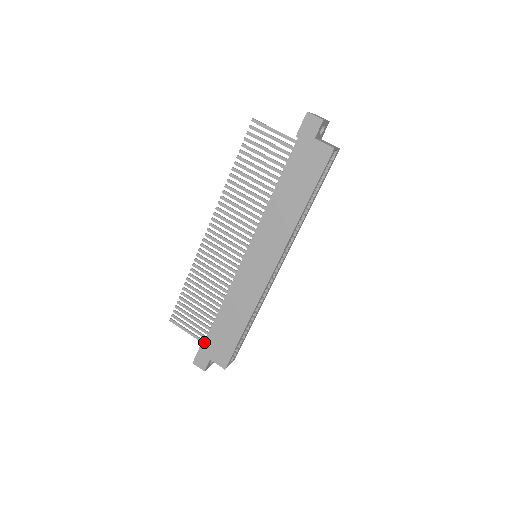
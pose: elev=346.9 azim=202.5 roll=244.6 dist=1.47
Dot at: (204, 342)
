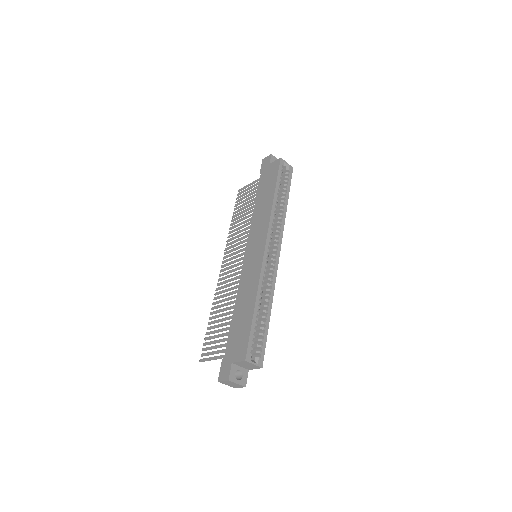
Dot at: (225, 350)
